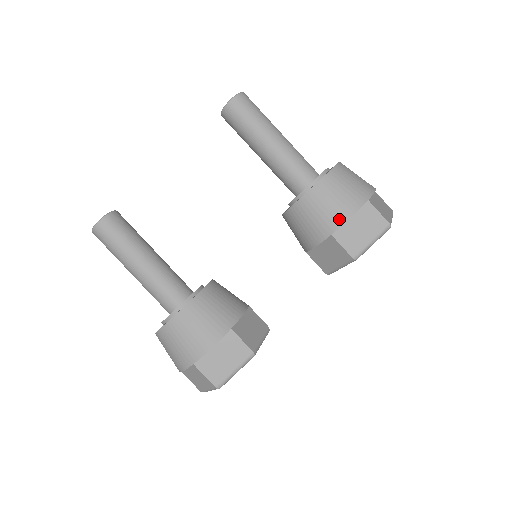
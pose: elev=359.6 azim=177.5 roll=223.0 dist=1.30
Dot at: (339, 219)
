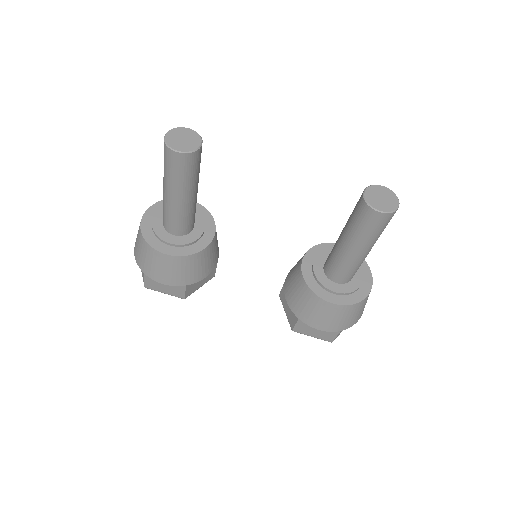
Dot at: (312, 323)
